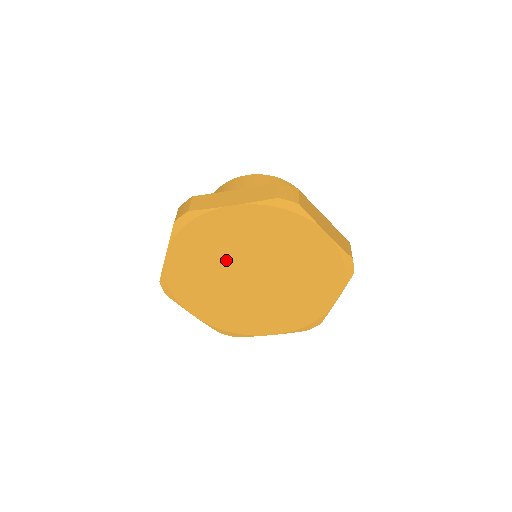
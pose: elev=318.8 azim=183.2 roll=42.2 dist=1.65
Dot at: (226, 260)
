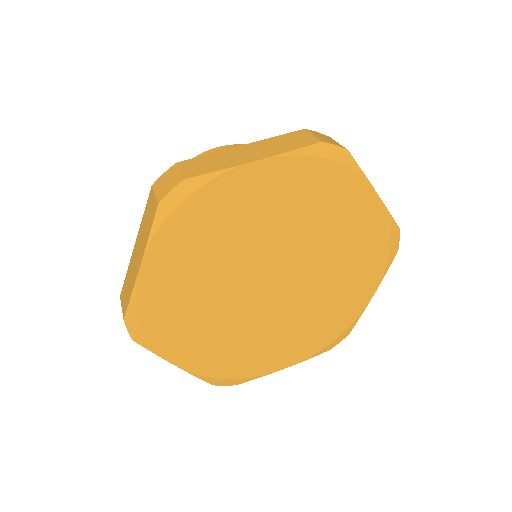
Dot at: (236, 260)
